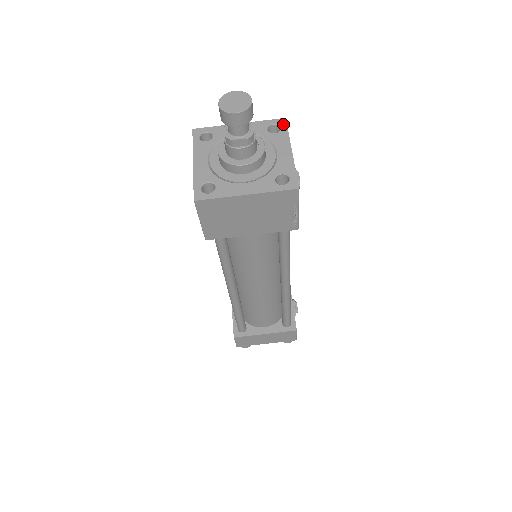
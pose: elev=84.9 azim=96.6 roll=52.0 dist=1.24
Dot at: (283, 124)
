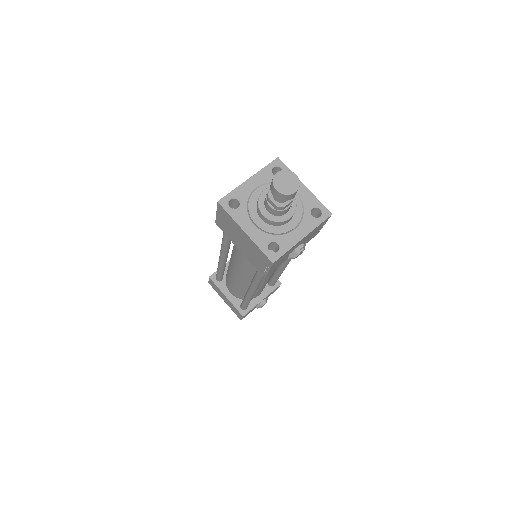
Dot at: (325, 216)
